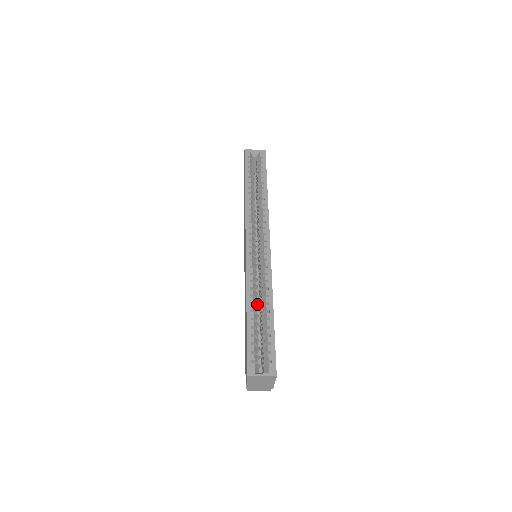
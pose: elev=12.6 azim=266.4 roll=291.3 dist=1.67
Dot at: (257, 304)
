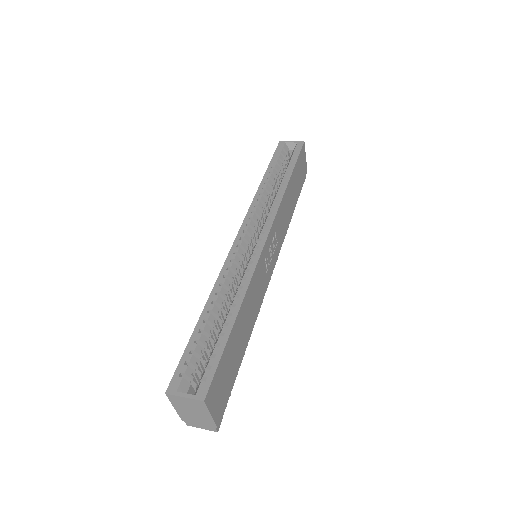
Dot at: occluded
